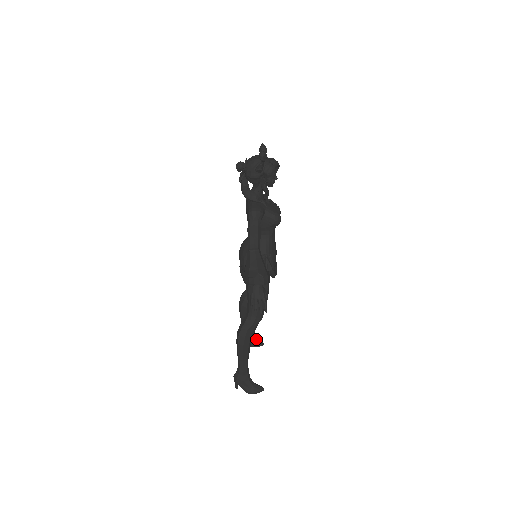
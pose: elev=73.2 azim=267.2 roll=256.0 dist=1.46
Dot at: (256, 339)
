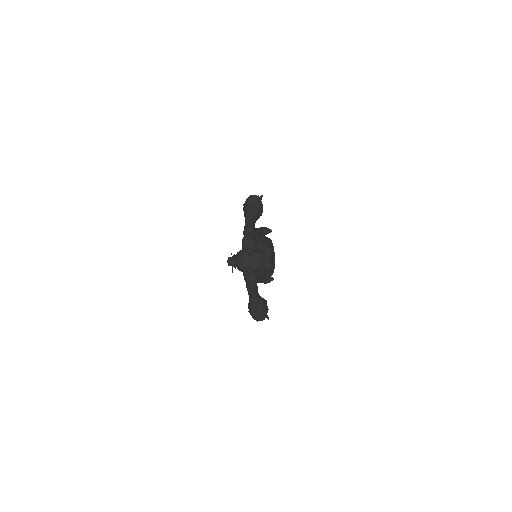
Dot at: (265, 231)
